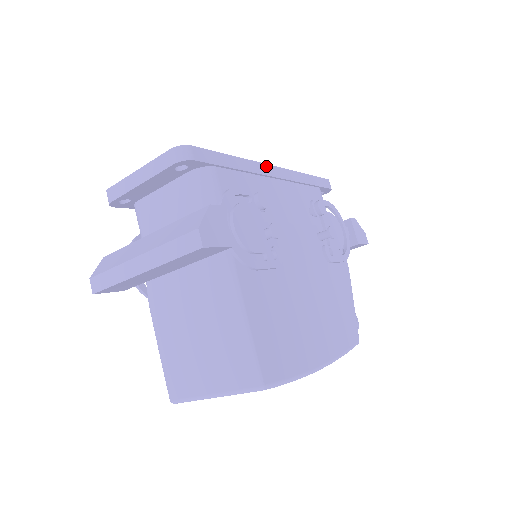
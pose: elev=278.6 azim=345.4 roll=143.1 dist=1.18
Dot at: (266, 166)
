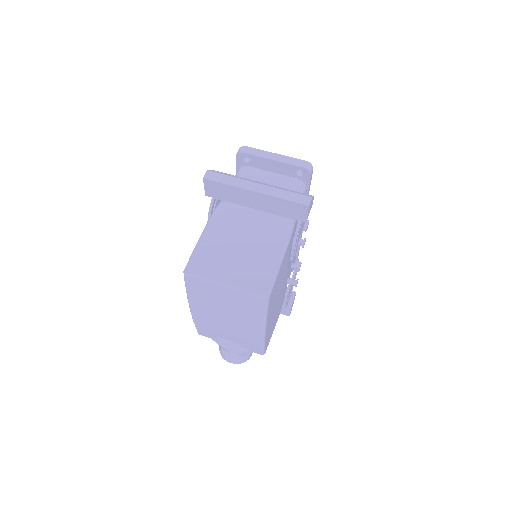
Dot at: occluded
